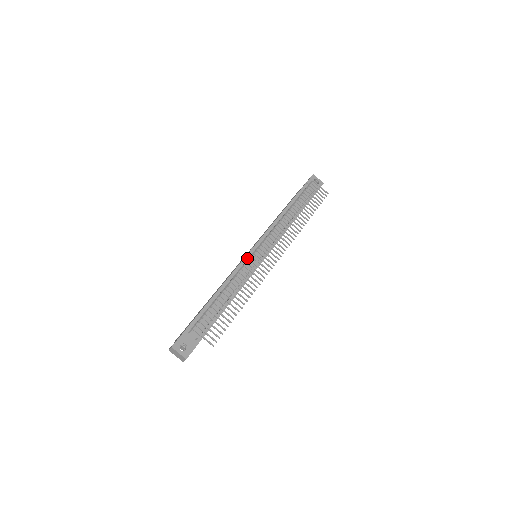
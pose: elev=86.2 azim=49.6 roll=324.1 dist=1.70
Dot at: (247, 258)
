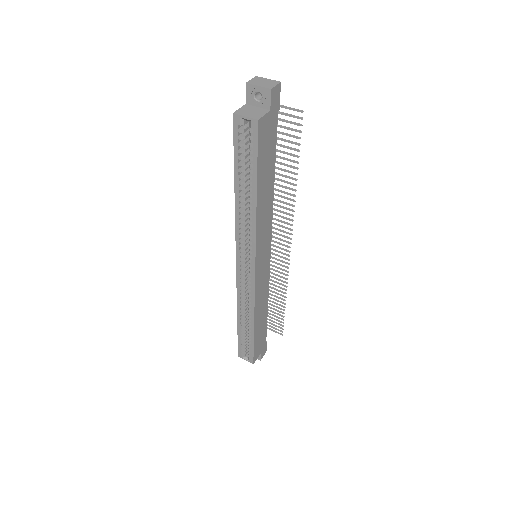
Dot at: occluded
